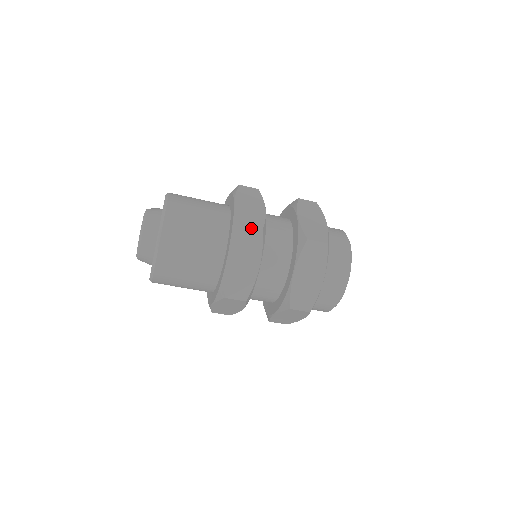
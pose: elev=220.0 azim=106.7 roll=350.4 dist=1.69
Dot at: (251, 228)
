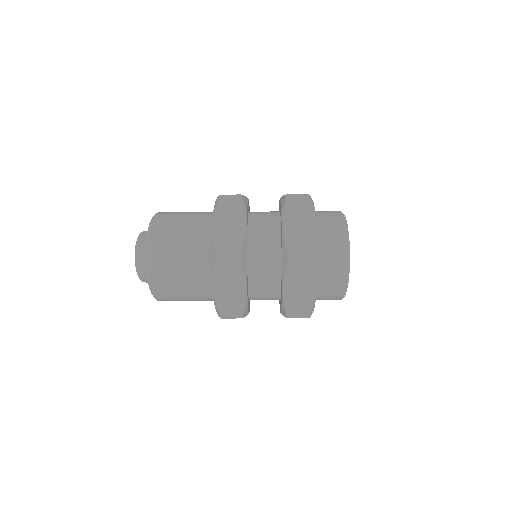
Dot at: (231, 318)
